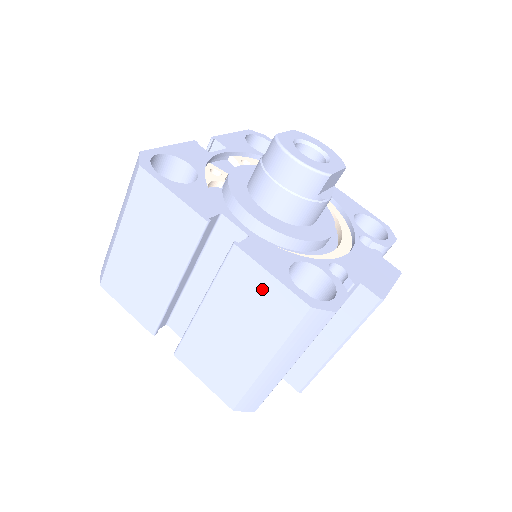
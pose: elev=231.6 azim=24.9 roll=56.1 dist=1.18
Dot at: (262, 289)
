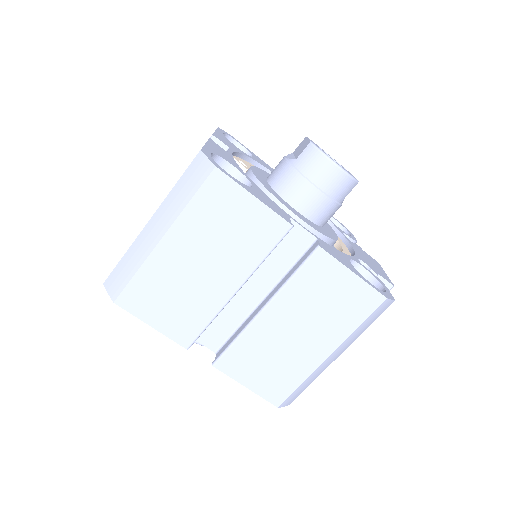
Dot at: (341, 287)
